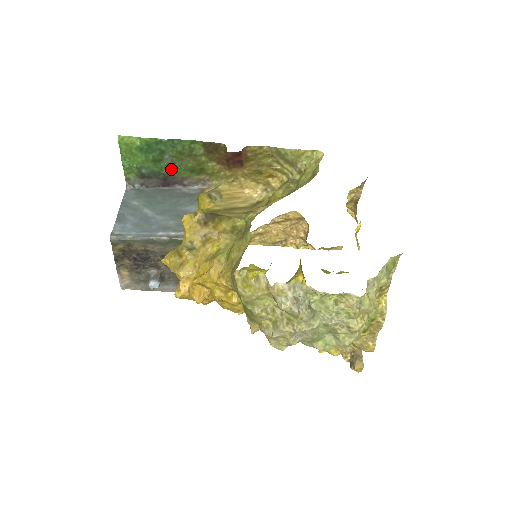
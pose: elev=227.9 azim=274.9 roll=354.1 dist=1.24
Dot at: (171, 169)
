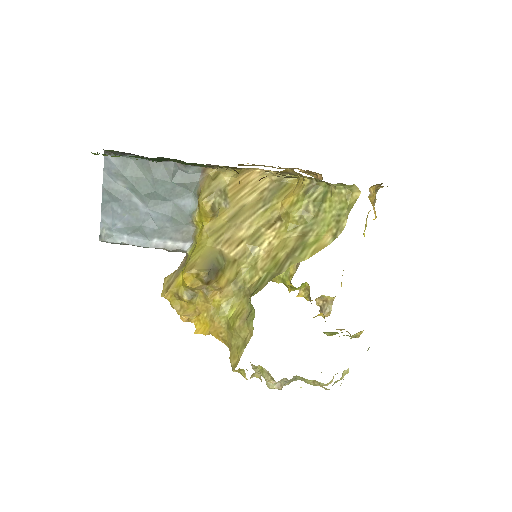
Dot at: (165, 160)
